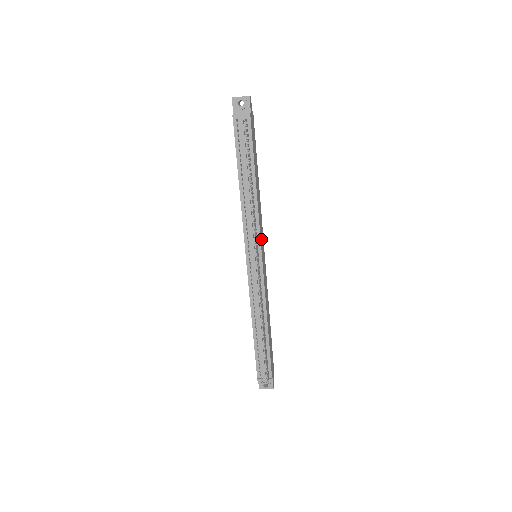
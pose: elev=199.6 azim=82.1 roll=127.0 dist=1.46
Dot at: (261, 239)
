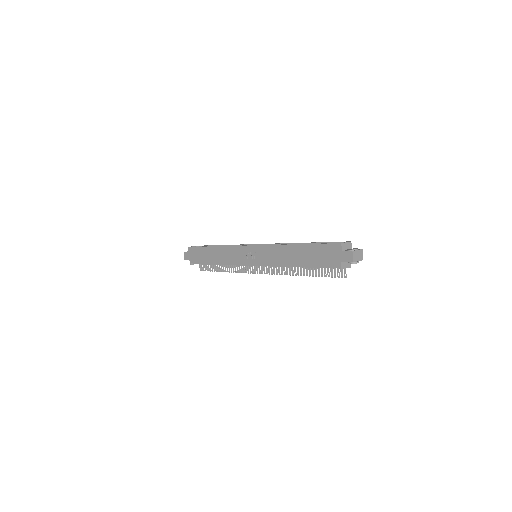
Dot at: occluded
